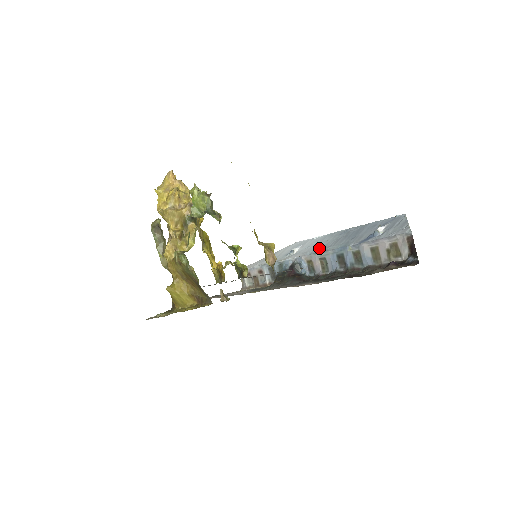
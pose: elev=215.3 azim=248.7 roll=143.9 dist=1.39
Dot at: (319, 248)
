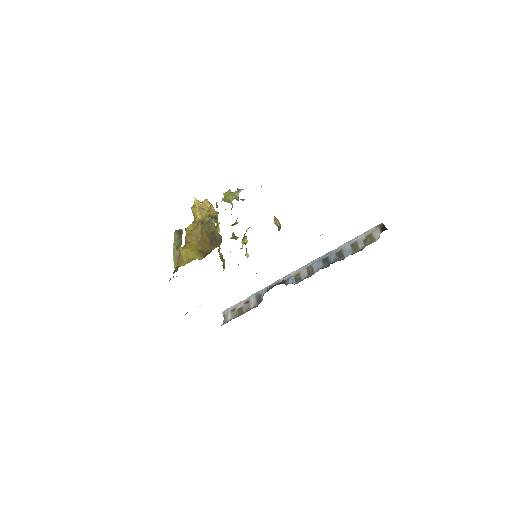
Dot at: occluded
